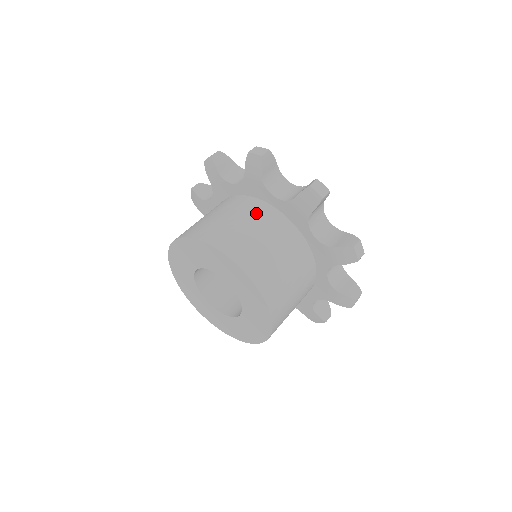
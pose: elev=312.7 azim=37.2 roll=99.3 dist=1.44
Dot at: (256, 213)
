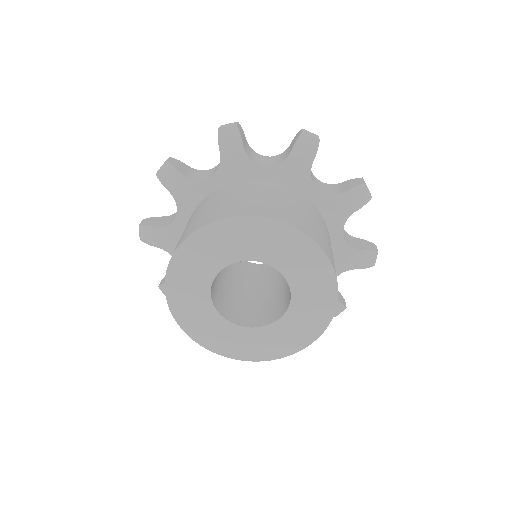
Dot at: (254, 187)
